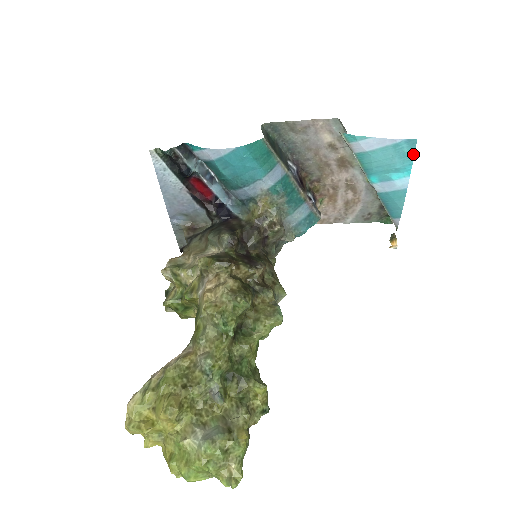
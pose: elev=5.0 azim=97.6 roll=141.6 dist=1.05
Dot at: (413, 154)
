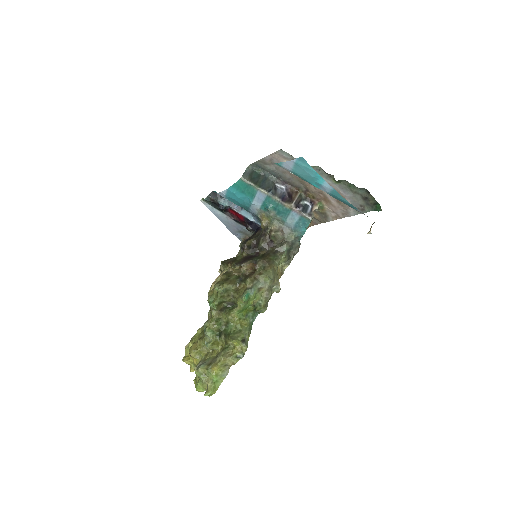
Dot at: (310, 166)
